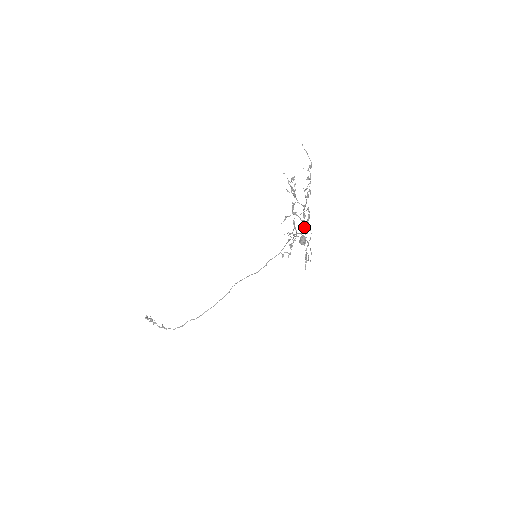
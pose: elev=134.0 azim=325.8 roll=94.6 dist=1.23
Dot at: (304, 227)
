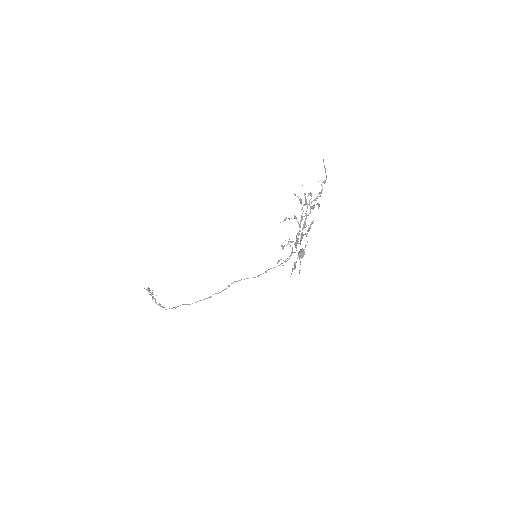
Dot at: (301, 235)
